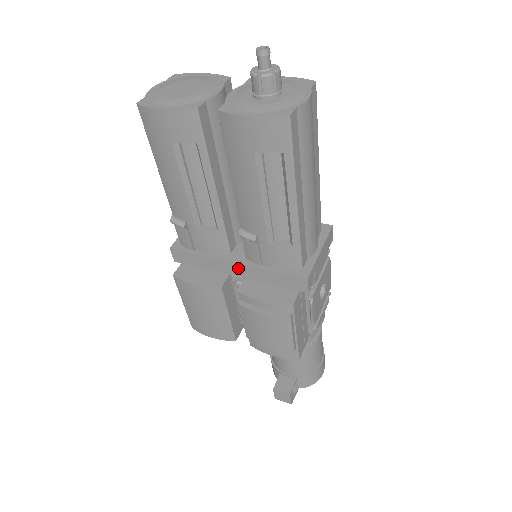
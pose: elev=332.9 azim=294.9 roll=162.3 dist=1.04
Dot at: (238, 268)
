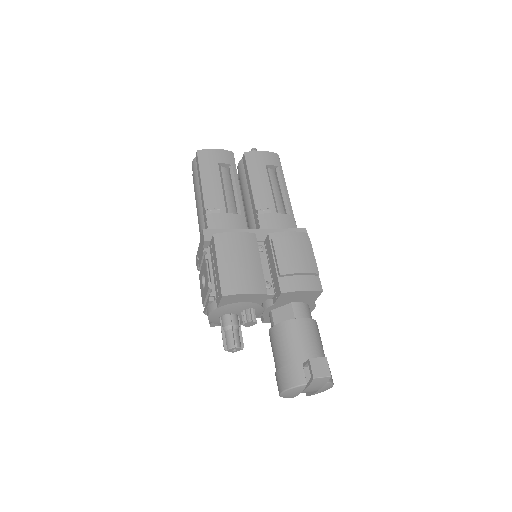
Dot at: (259, 233)
